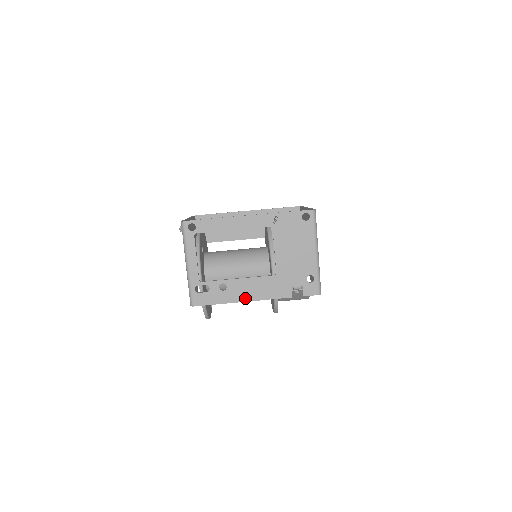
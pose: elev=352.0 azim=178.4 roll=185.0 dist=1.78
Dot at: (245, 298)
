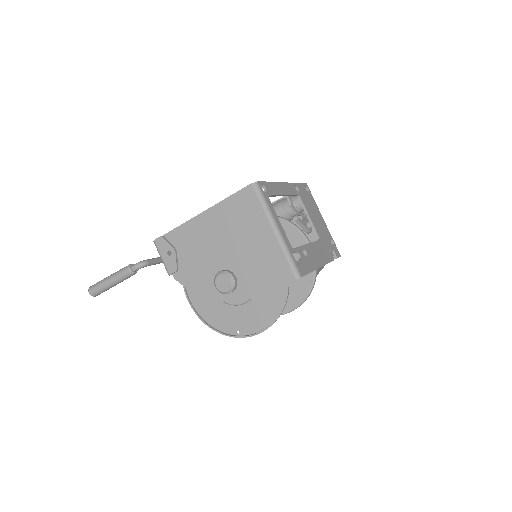
Dot at: (319, 263)
